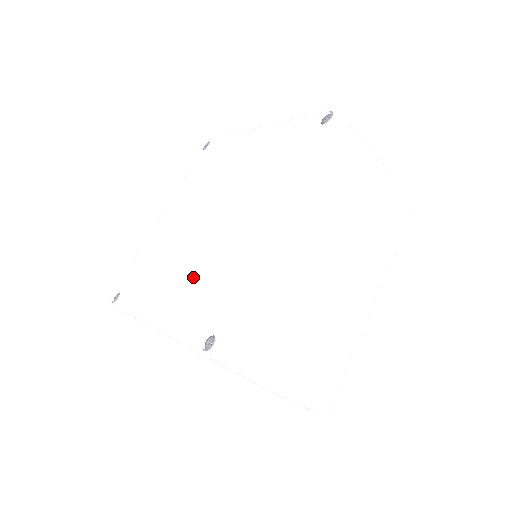
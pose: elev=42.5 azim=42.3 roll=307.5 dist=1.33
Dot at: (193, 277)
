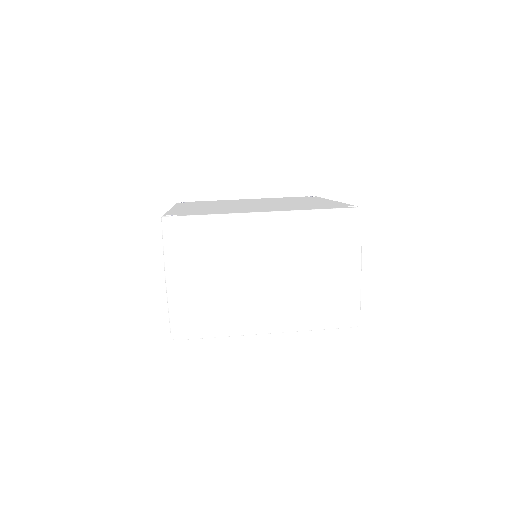
Dot at: (286, 206)
